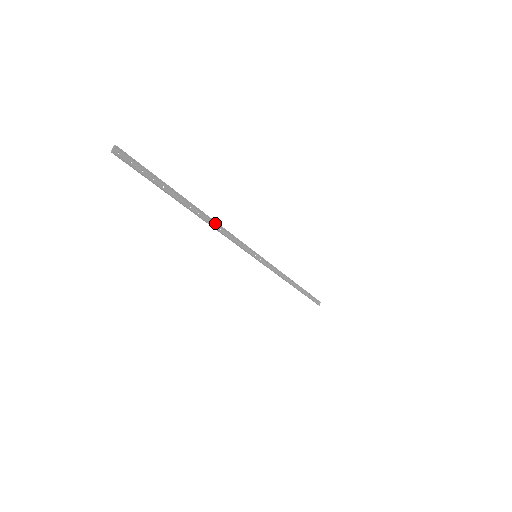
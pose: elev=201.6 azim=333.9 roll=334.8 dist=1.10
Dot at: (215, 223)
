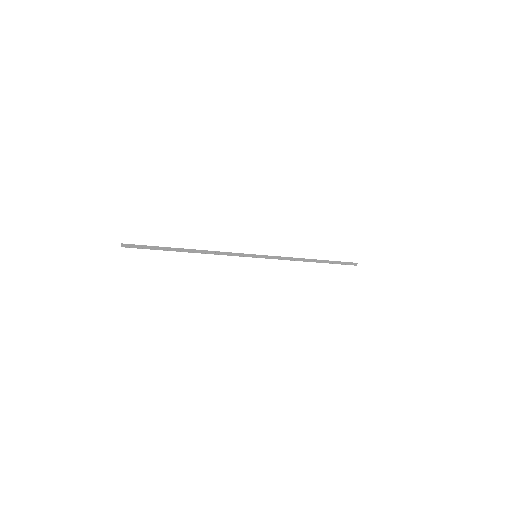
Dot at: (208, 251)
